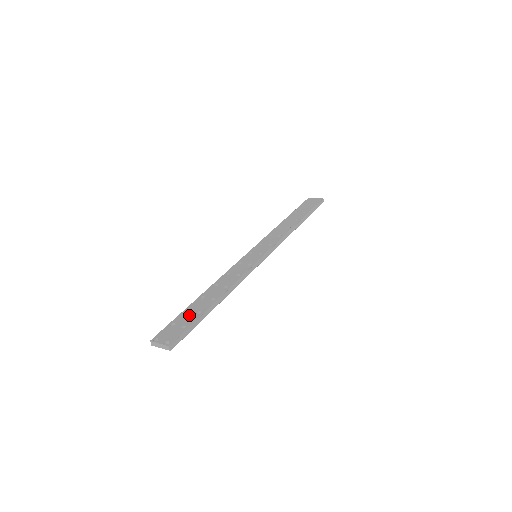
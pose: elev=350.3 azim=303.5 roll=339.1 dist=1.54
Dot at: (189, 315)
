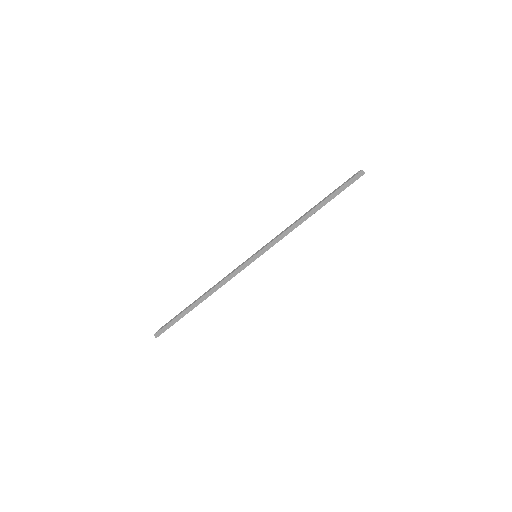
Dot at: (181, 312)
